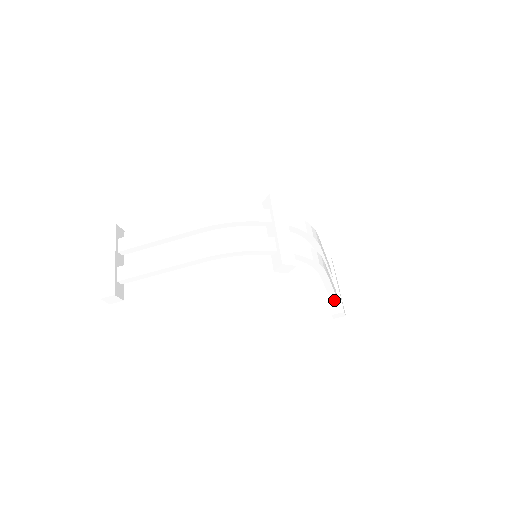
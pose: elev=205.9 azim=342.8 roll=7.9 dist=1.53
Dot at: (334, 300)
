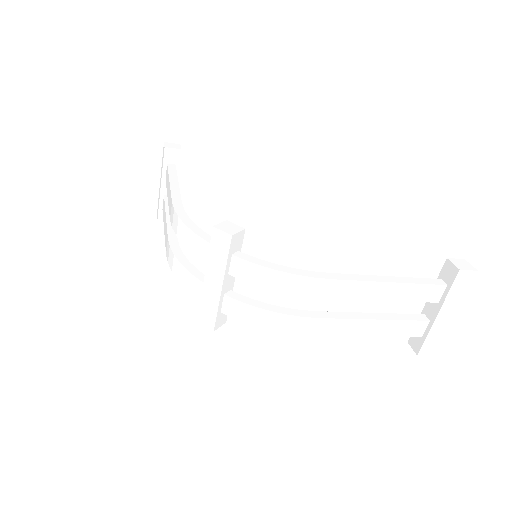
Dot at: occluded
